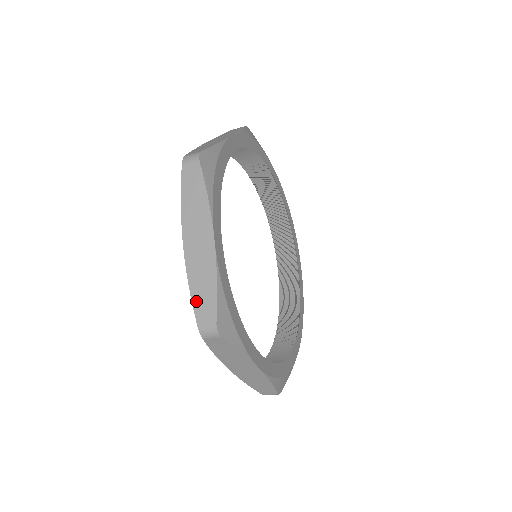
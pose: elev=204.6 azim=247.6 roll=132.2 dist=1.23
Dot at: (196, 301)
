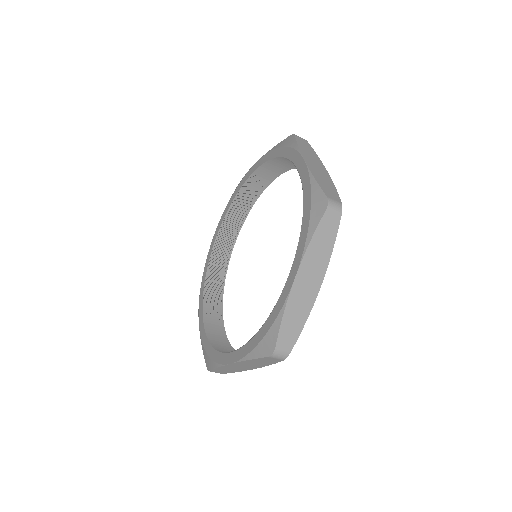
Dot at: (284, 329)
